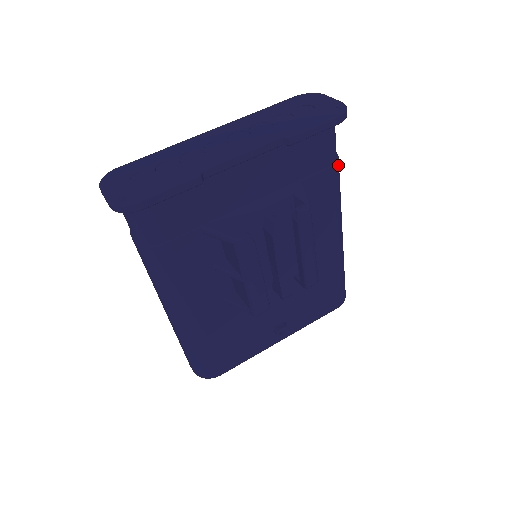
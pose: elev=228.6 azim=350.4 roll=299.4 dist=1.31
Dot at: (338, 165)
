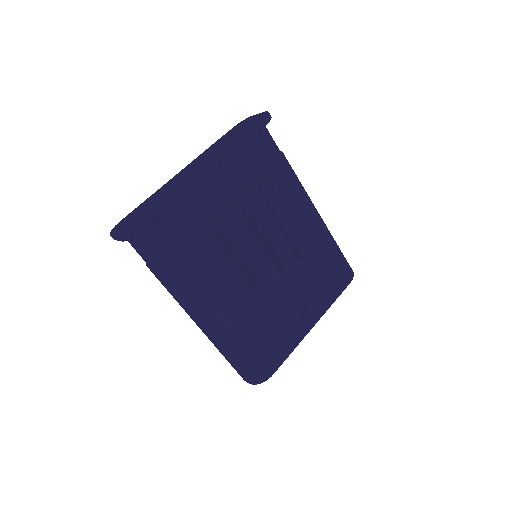
Dot at: (285, 158)
